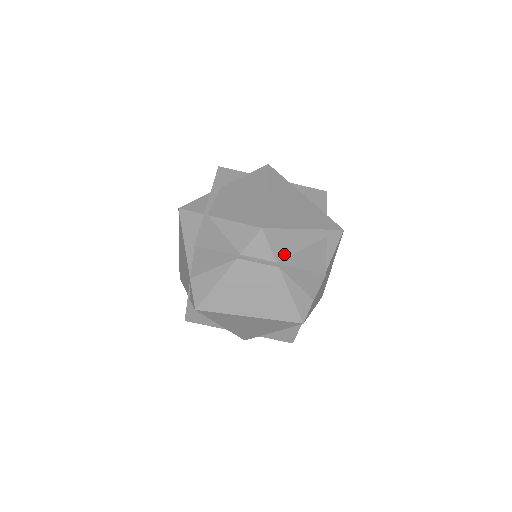
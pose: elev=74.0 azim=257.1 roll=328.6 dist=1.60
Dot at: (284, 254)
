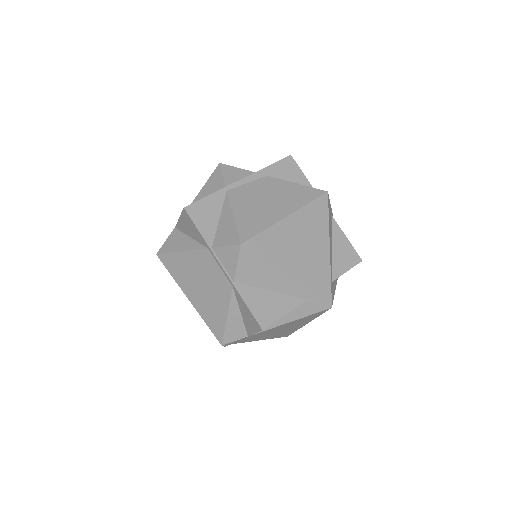
Dot at: (247, 281)
